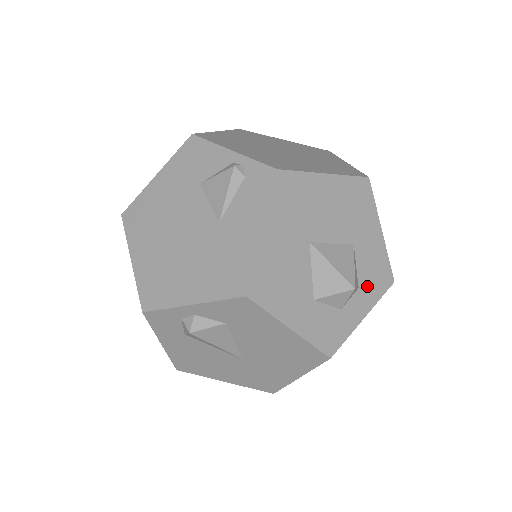
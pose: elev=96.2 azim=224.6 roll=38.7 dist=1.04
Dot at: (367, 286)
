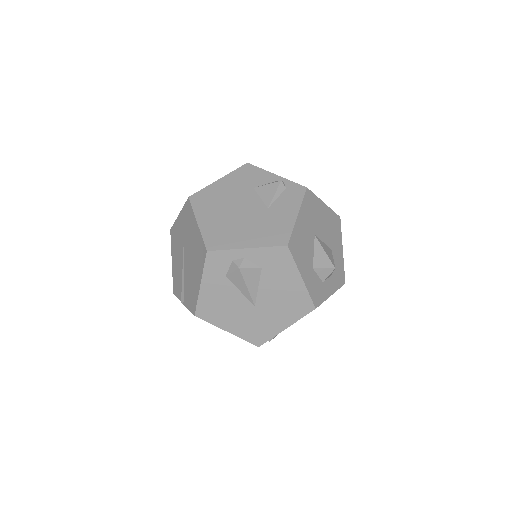
Dot at: (334, 277)
